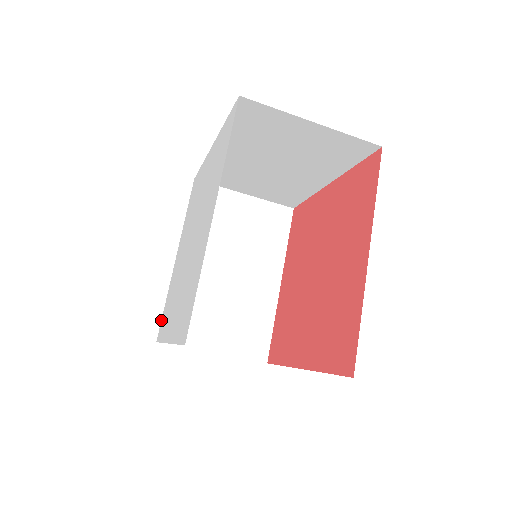
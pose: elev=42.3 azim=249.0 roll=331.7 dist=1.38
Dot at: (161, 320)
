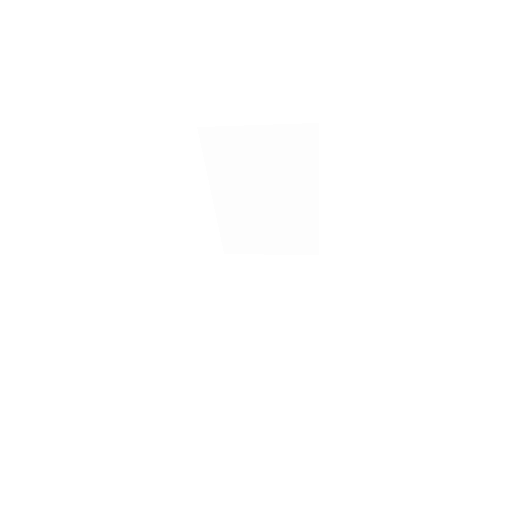
Dot at: occluded
